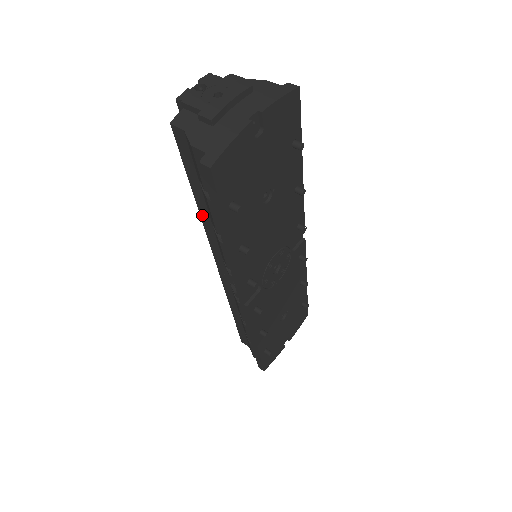
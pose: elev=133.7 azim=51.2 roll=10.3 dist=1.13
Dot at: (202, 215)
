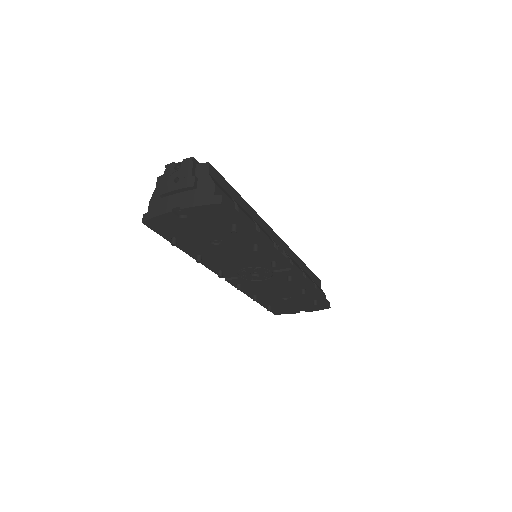
Dot at: occluded
